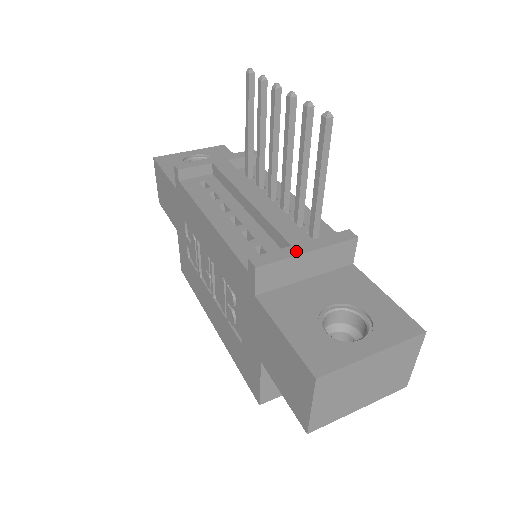
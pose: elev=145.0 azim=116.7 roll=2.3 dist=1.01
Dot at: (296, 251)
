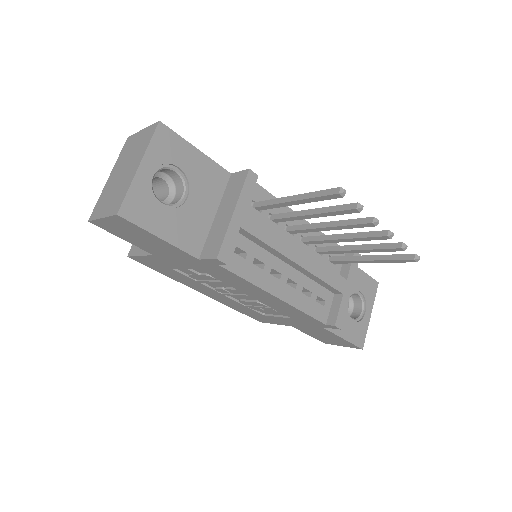
Dot at: (347, 297)
